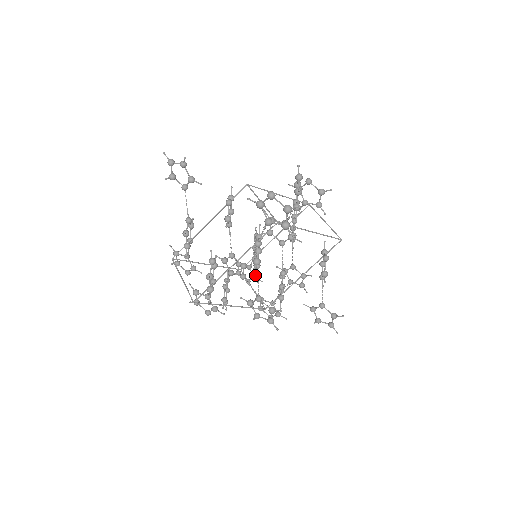
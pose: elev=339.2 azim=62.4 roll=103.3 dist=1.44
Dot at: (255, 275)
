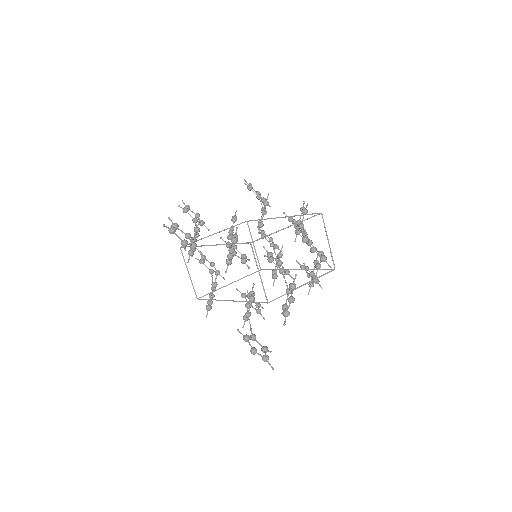
Dot at: (264, 200)
